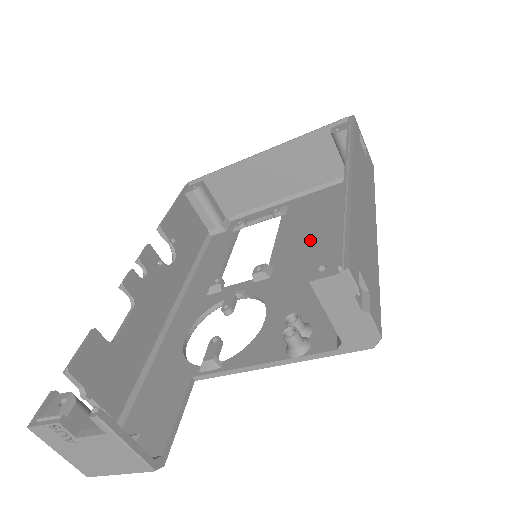
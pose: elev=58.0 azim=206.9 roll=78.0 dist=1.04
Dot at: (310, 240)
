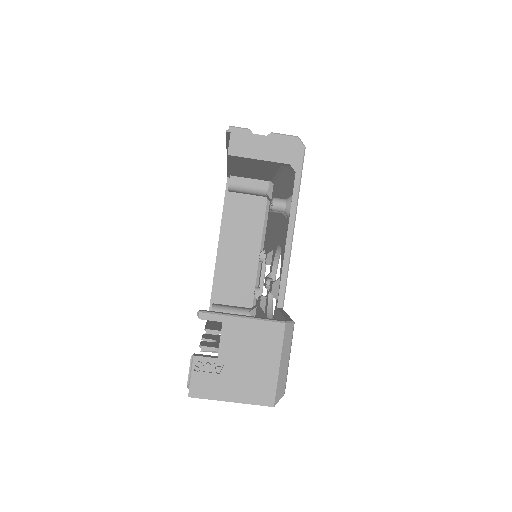
Dot at: (273, 220)
